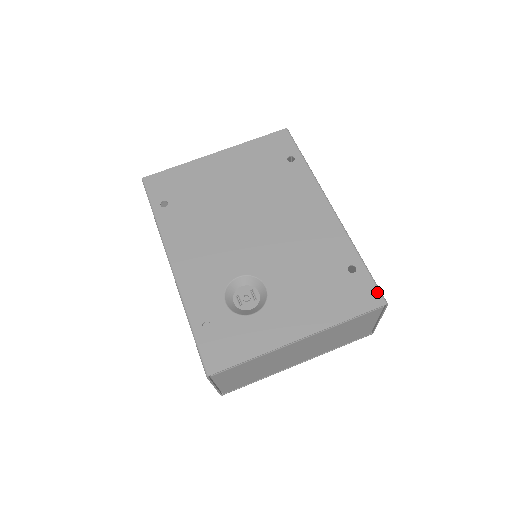
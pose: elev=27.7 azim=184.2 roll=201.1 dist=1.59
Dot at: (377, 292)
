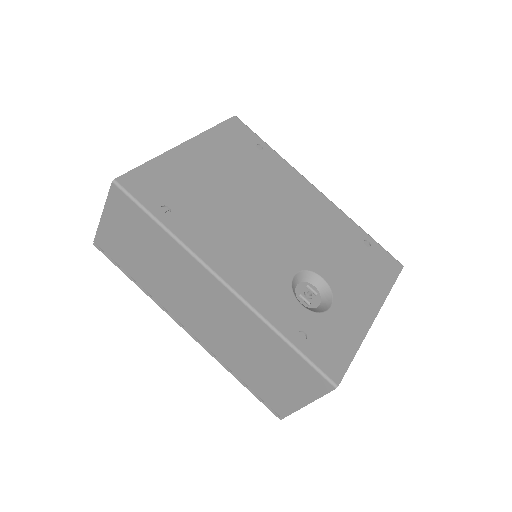
Dot at: (393, 258)
